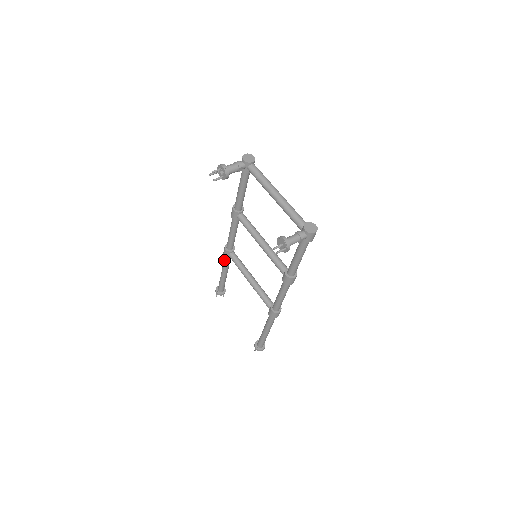
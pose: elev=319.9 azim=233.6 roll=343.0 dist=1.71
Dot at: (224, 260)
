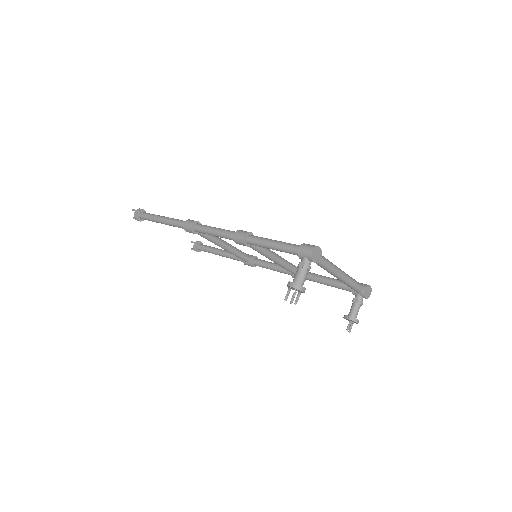
Dot at: occluded
